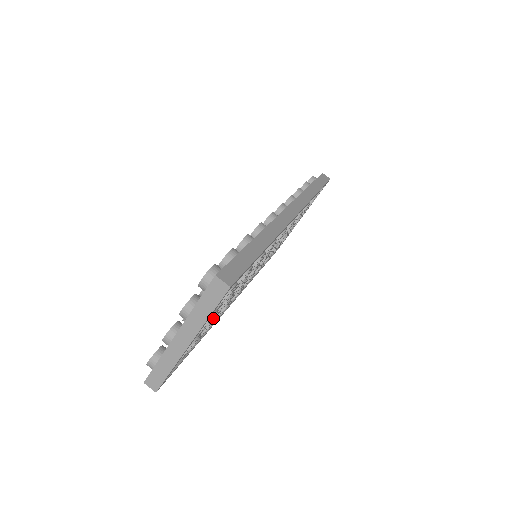
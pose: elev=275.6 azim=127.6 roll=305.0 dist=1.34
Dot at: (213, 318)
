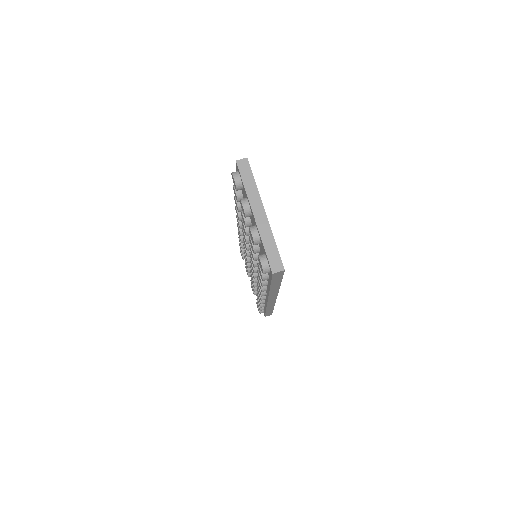
Dot at: occluded
